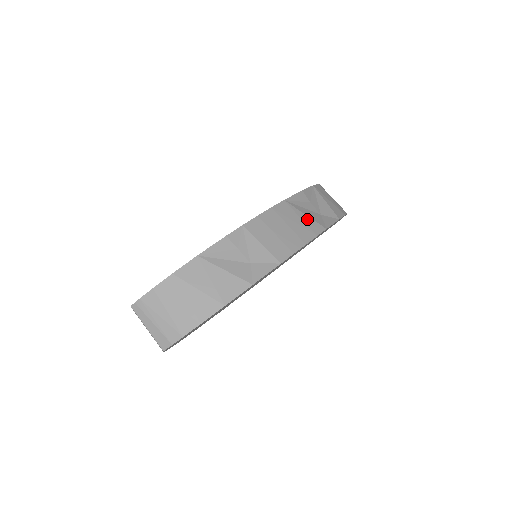
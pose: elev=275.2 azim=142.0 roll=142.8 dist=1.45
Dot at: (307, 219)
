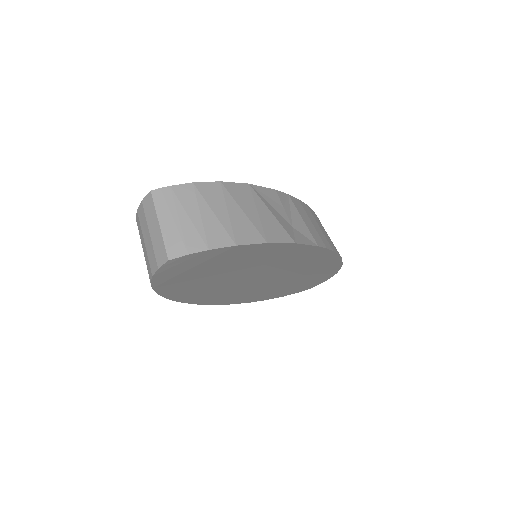
Dot at: (329, 237)
